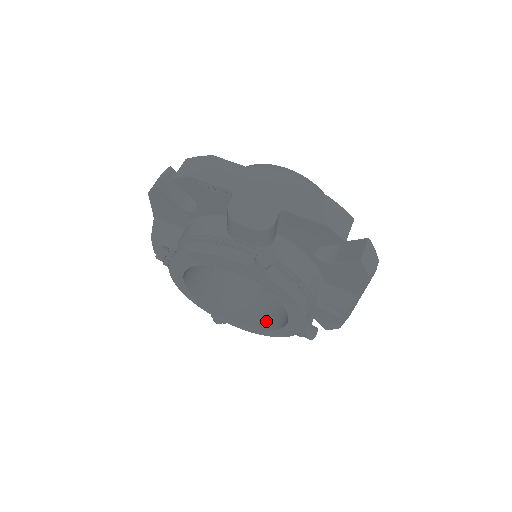
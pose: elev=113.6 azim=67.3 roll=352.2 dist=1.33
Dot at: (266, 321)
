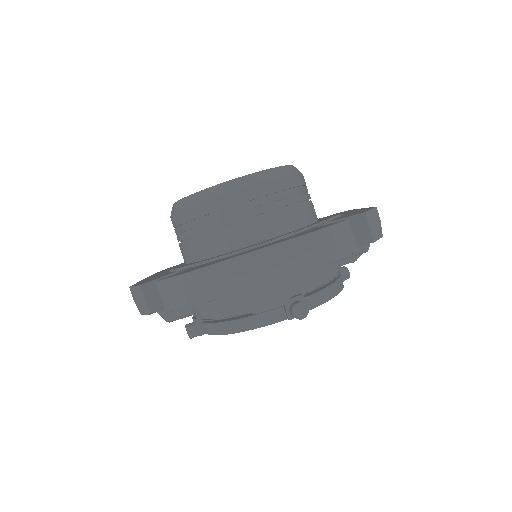
Dot at: occluded
